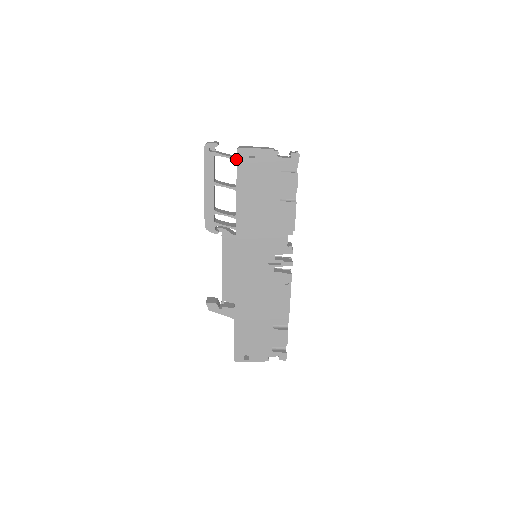
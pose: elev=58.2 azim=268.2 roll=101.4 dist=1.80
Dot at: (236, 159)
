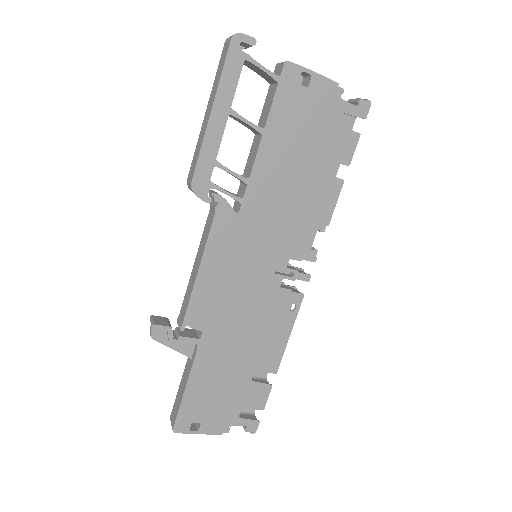
Dot at: (278, 79)
